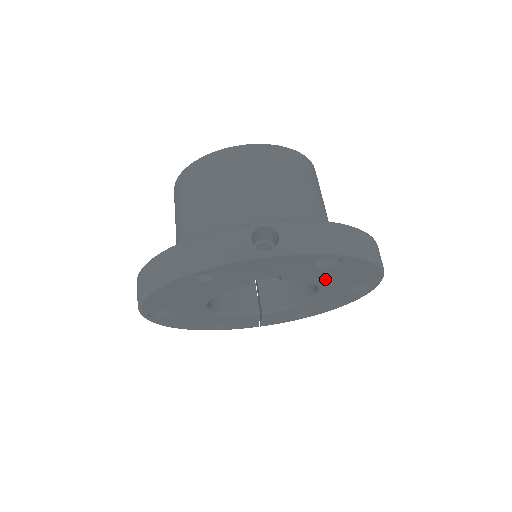
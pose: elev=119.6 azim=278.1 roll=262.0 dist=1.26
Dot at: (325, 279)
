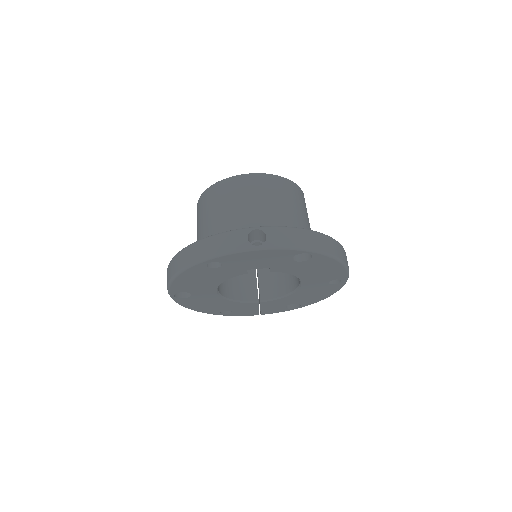
Dot at: (303, 272)
